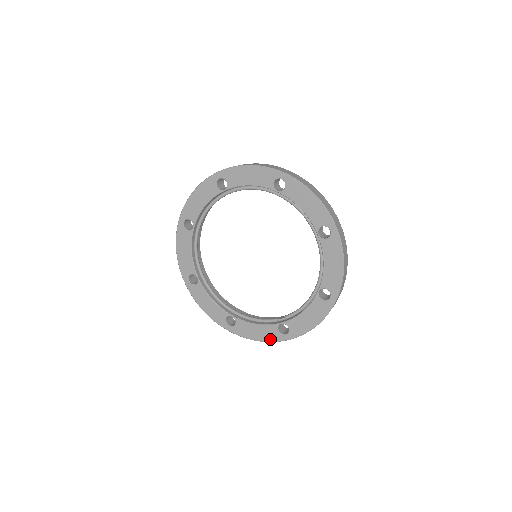
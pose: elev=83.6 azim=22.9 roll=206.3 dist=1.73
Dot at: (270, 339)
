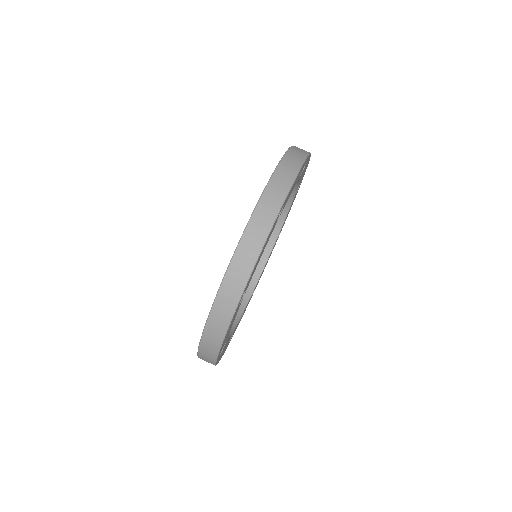
Dot at: occluded
